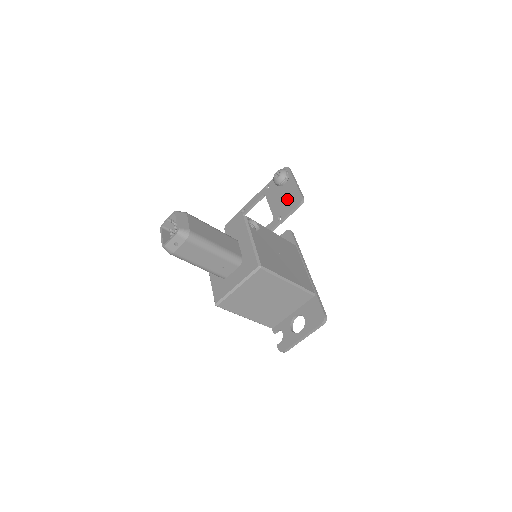
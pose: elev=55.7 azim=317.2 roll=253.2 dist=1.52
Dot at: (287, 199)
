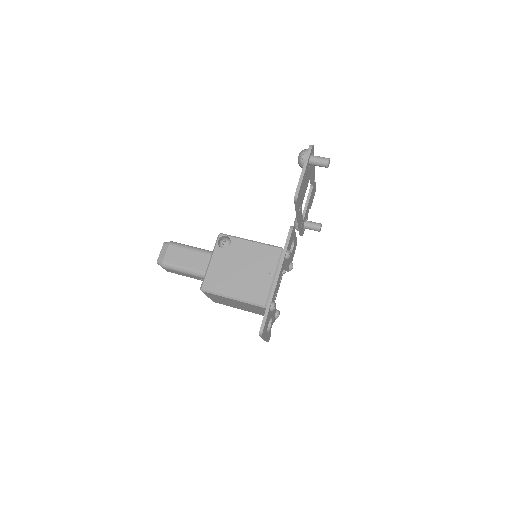
Dot at: occluded
